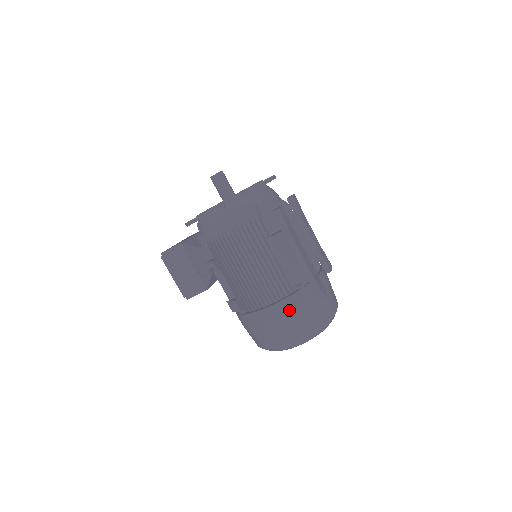
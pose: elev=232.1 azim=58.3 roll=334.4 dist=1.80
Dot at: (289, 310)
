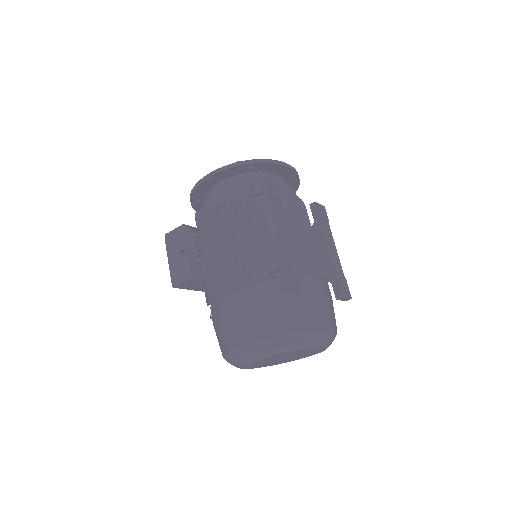
Dot at: (252, 301)
